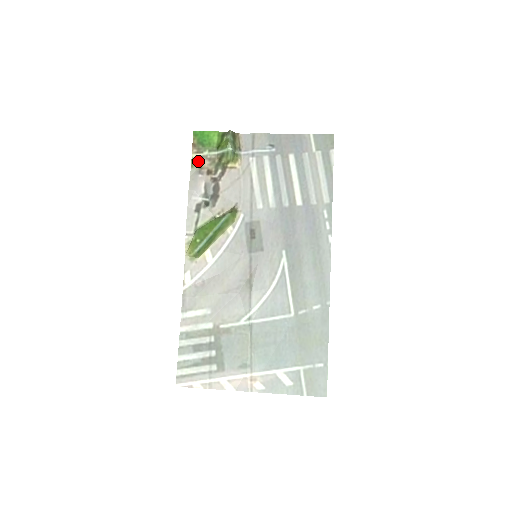
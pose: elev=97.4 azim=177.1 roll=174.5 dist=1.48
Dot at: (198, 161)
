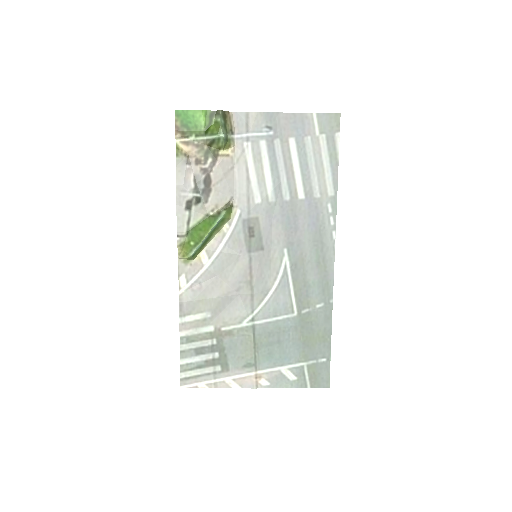
Dot at: (183, 148)
